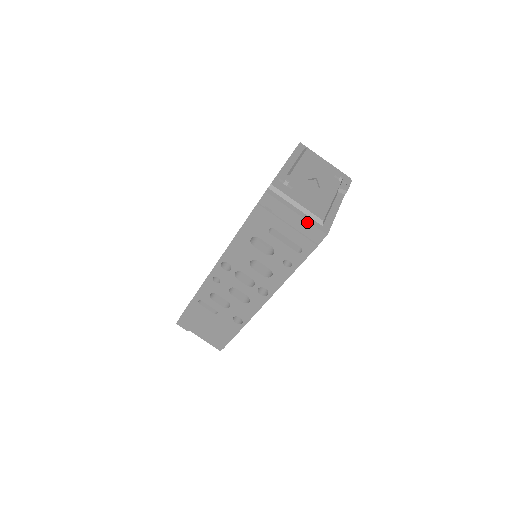
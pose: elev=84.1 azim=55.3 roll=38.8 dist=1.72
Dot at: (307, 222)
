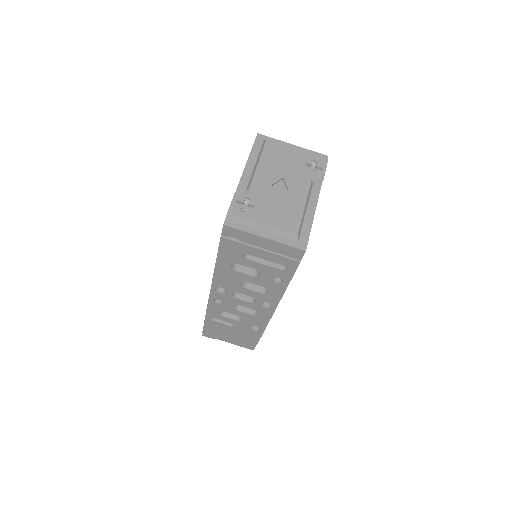
Dot at: (279, 244)
